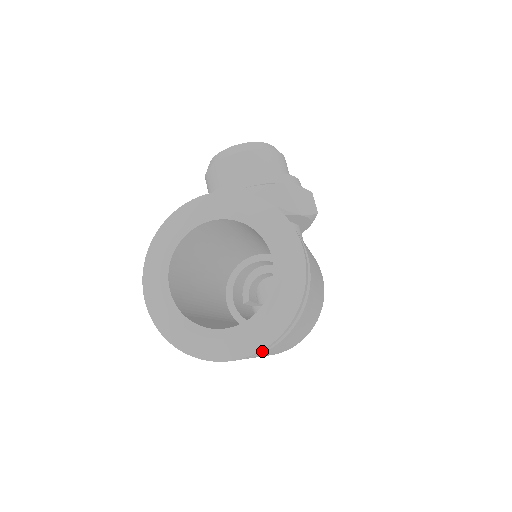
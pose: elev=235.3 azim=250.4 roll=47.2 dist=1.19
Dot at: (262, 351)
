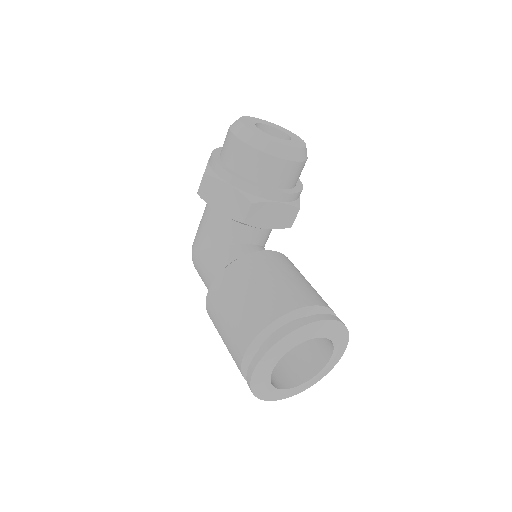
Dot at: occluded
